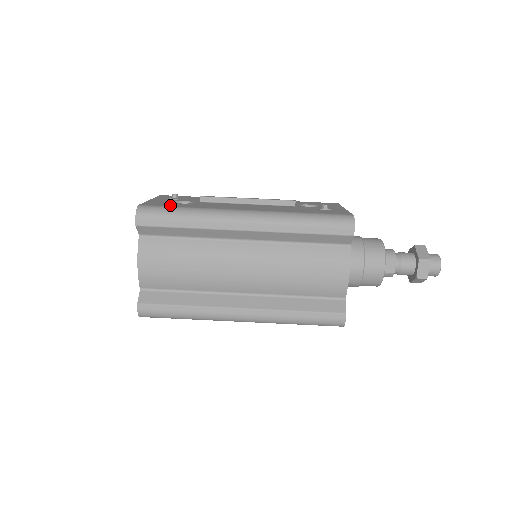
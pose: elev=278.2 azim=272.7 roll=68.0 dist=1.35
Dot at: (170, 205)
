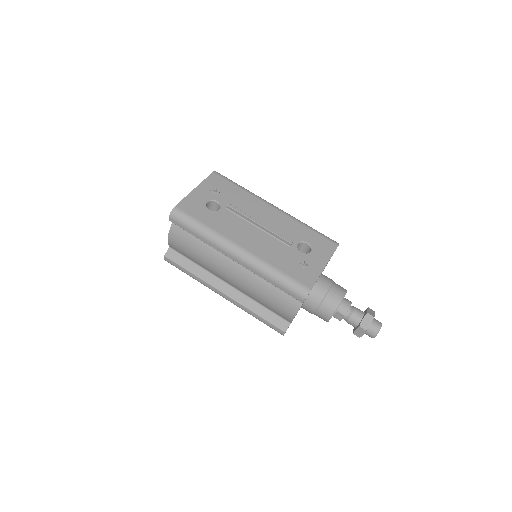
Dot at: (196, 214)
